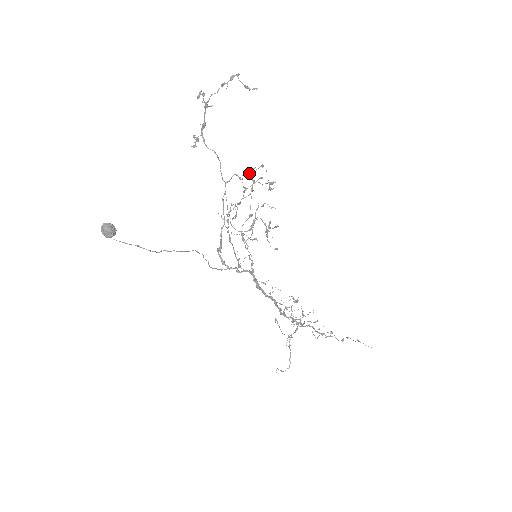
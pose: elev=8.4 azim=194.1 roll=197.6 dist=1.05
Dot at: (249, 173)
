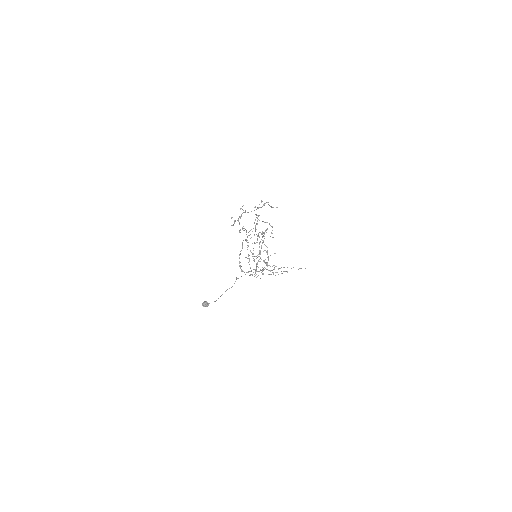
Dot at: (256, 215)
